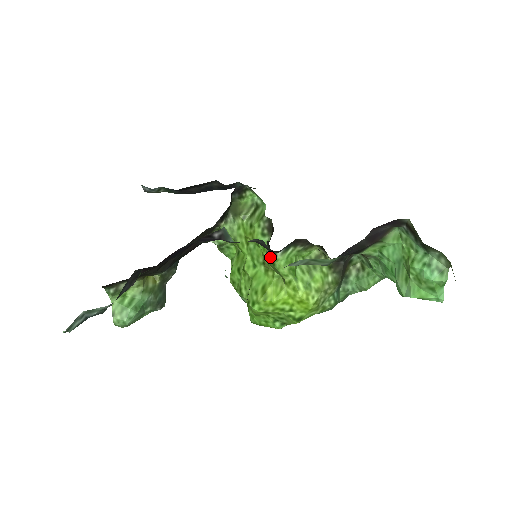
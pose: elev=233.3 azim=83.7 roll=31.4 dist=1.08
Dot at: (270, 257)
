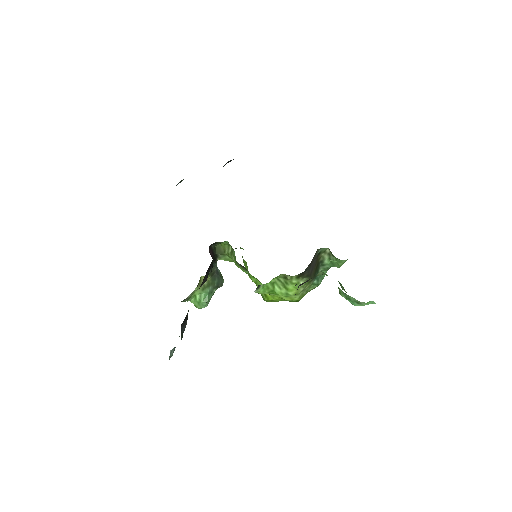
Dot at: occluded
